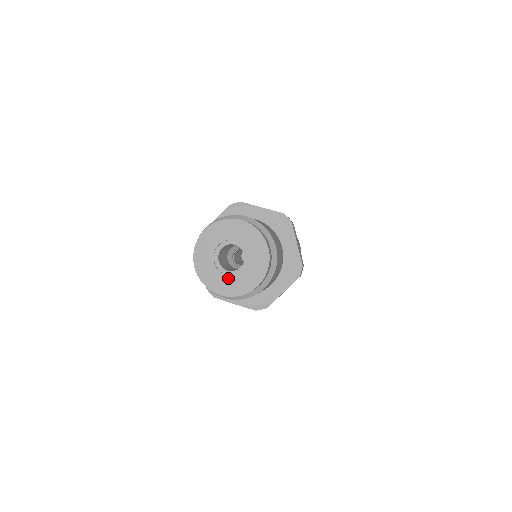
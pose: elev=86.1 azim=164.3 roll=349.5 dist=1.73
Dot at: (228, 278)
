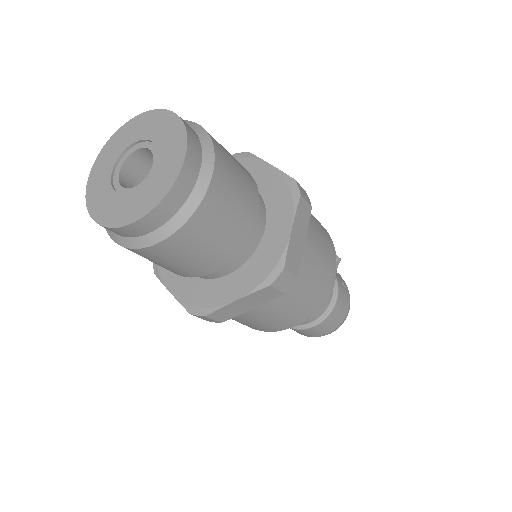
Dot at: (114, 196)
